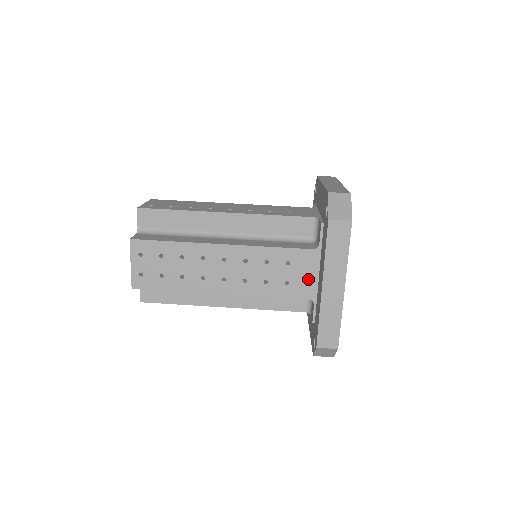
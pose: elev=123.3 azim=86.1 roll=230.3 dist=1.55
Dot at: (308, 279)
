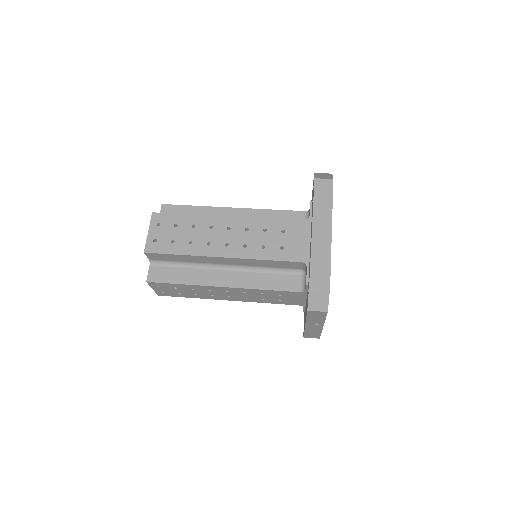
Dot at: (301, 245)
